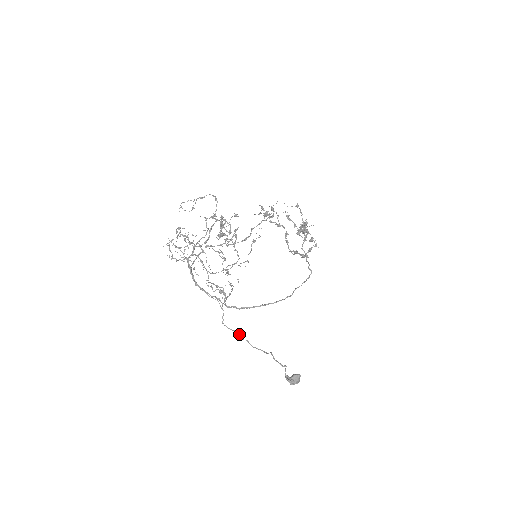
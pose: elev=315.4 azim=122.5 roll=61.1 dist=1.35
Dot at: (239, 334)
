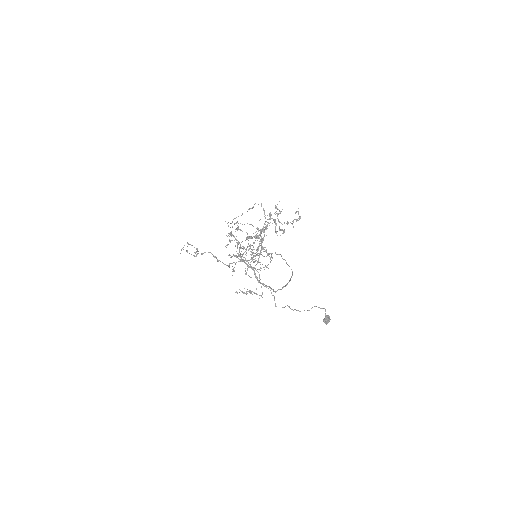
Dot at: occluded
